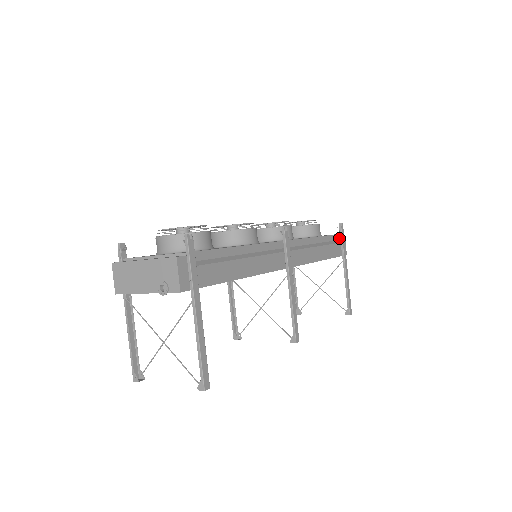
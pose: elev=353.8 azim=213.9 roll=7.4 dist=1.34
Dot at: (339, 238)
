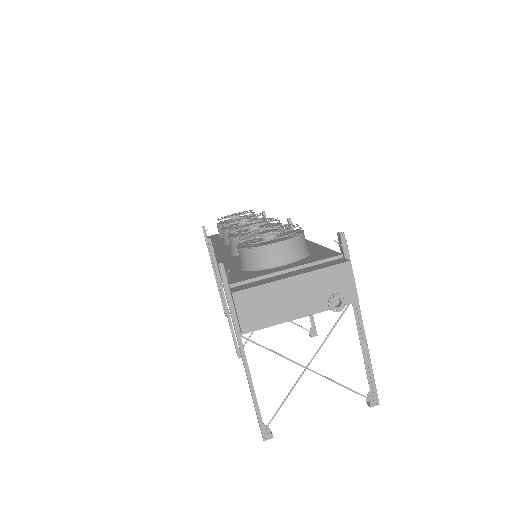
Dot at: occluded
